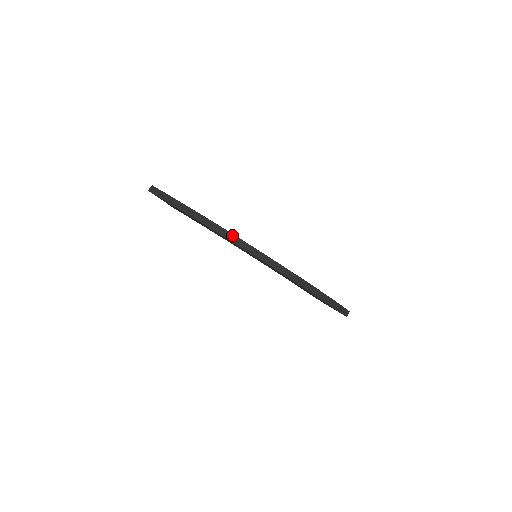
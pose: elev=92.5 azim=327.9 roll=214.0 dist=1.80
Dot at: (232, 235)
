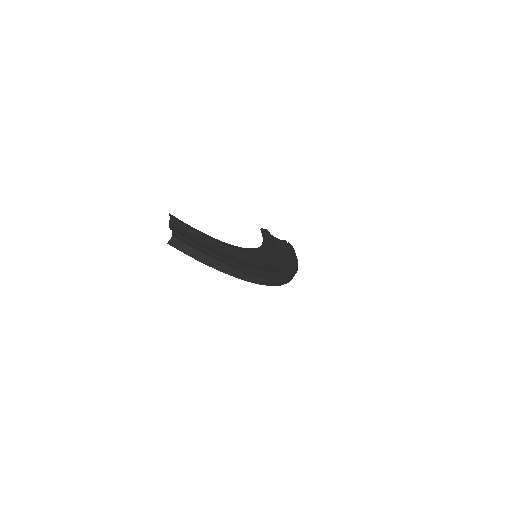
Dot at: (267, 280)
